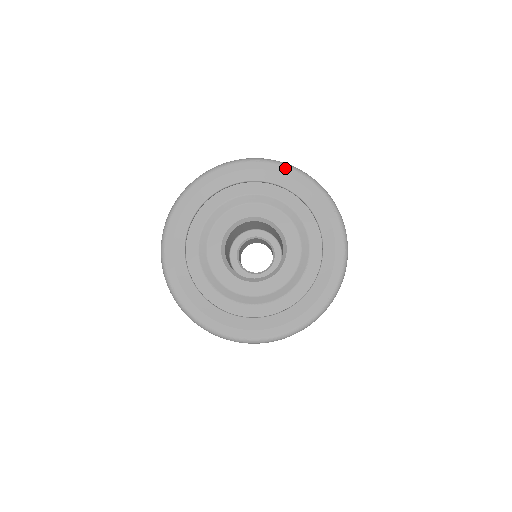
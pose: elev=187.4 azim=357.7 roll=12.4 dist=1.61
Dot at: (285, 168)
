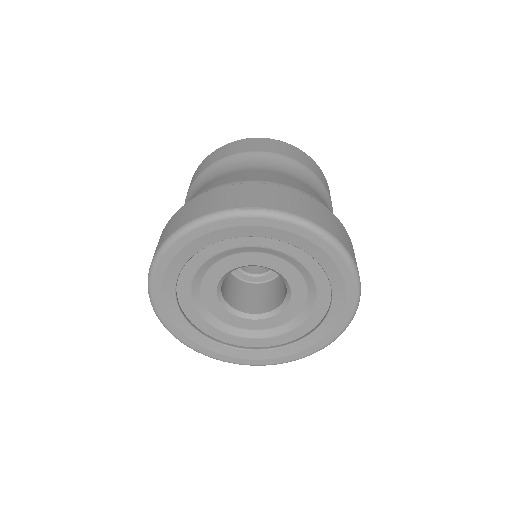
Dot at: (339, 255)
